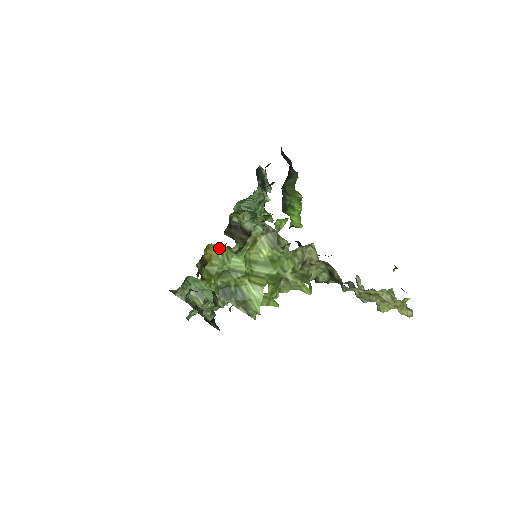
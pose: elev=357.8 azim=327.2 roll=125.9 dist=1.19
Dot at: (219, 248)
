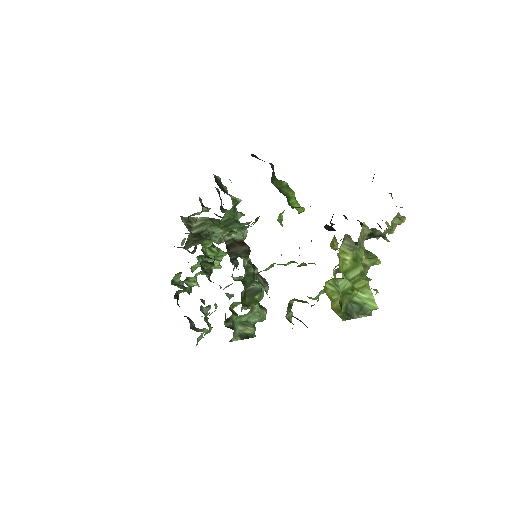
Dot at: (328, 283)
